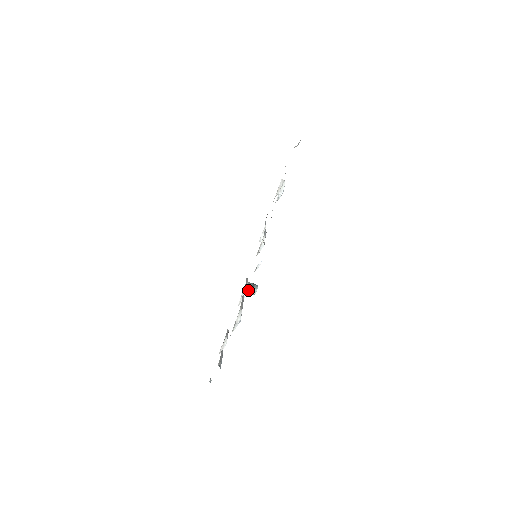
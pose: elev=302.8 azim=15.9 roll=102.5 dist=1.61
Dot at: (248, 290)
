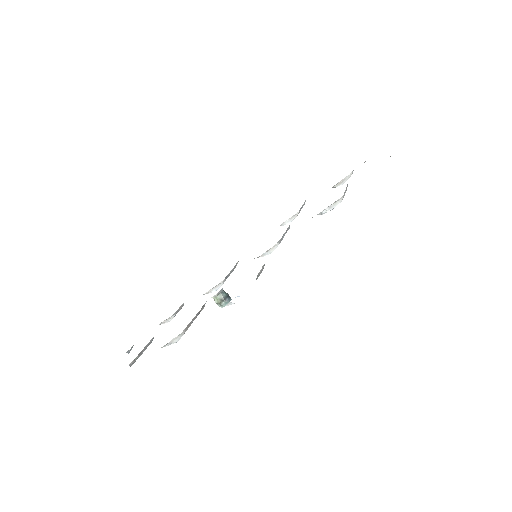
Dot at: (216, 299)
